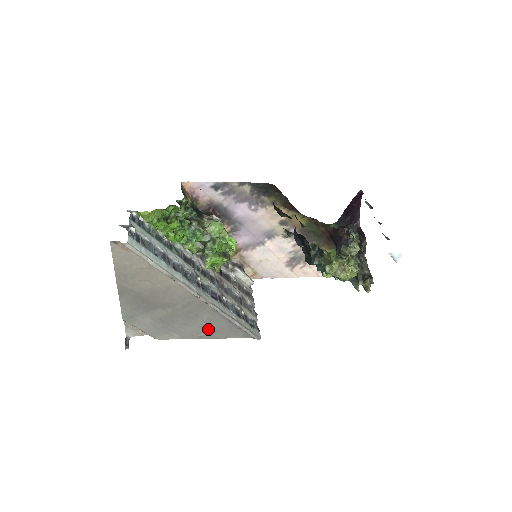
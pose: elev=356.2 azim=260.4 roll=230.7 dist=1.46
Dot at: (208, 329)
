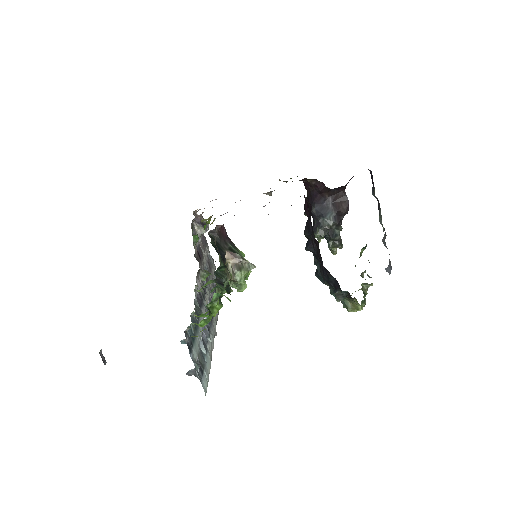
Dot at: occluded
